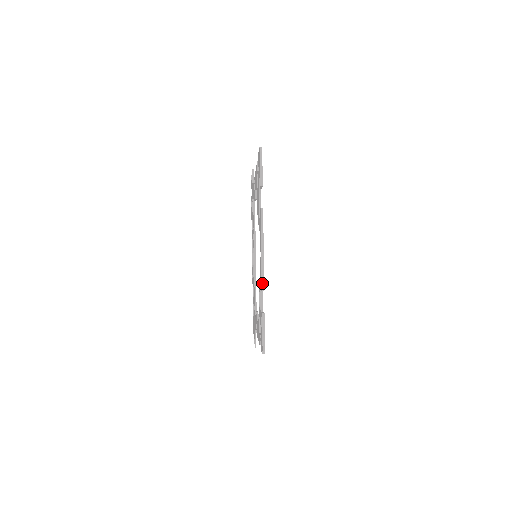
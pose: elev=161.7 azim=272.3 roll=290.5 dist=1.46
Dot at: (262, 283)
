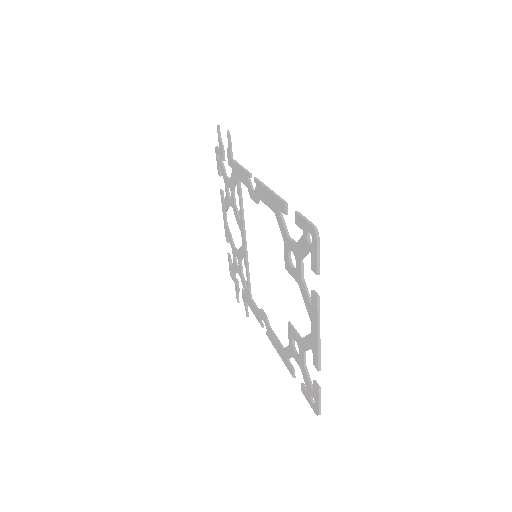
Dot at: (319, 365)
